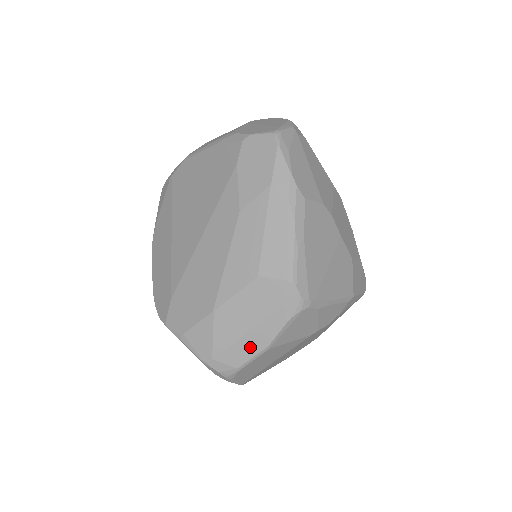
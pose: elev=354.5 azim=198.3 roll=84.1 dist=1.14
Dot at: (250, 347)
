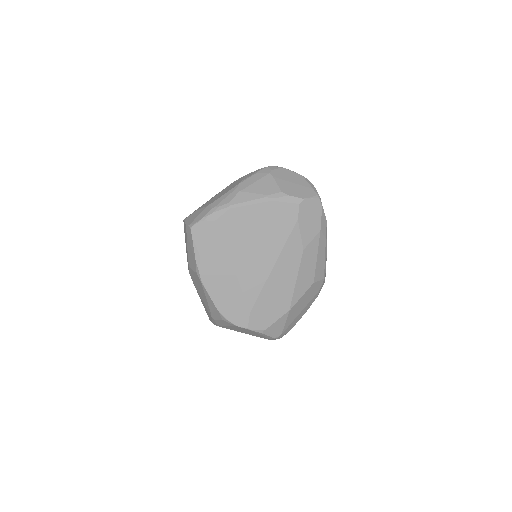
Dot at: (298, 318)
